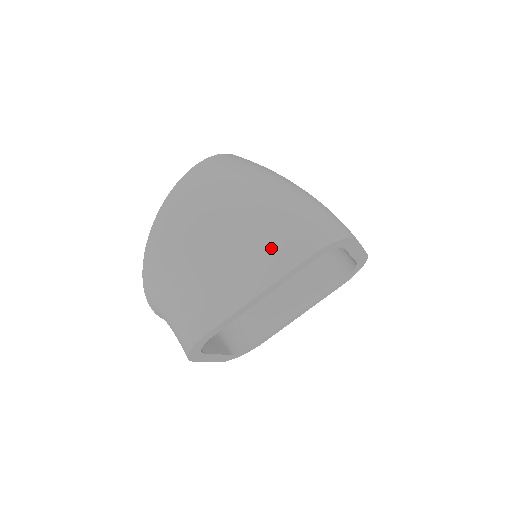
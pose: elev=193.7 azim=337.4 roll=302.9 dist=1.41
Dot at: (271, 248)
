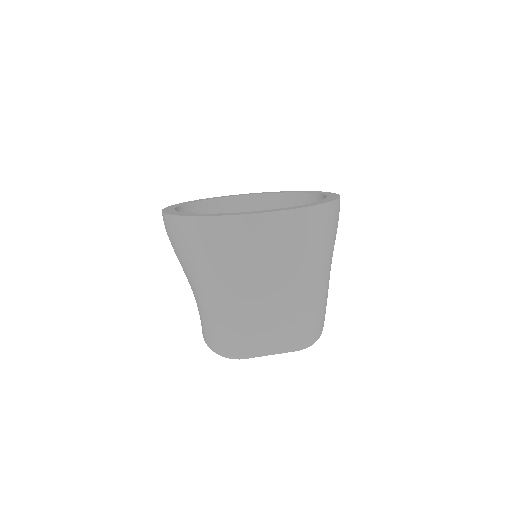
Dot at: occluded
